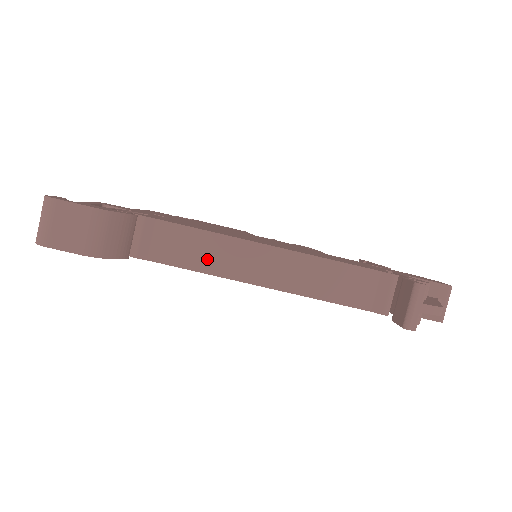
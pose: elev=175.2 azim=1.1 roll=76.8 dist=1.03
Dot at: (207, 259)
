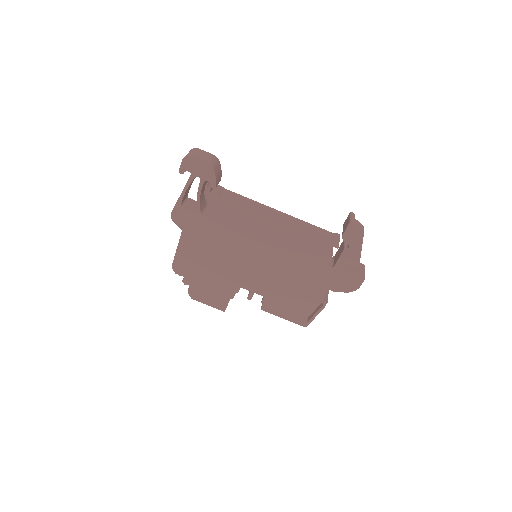
Dot at: (250, 206)
